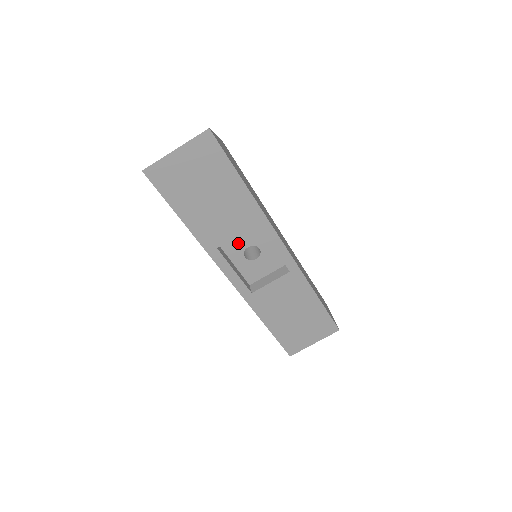
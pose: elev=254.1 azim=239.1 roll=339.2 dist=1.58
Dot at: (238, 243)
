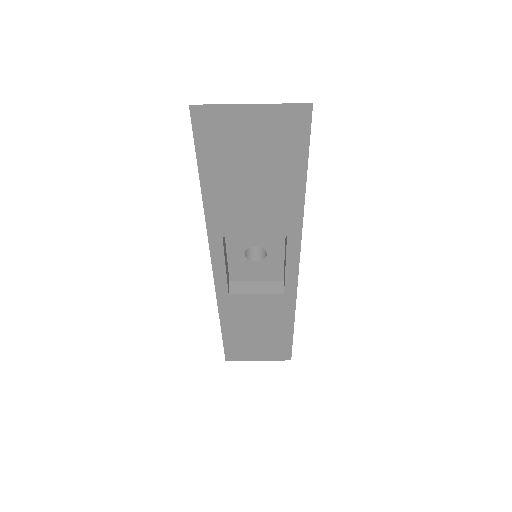
Dot at: (247, 237)
